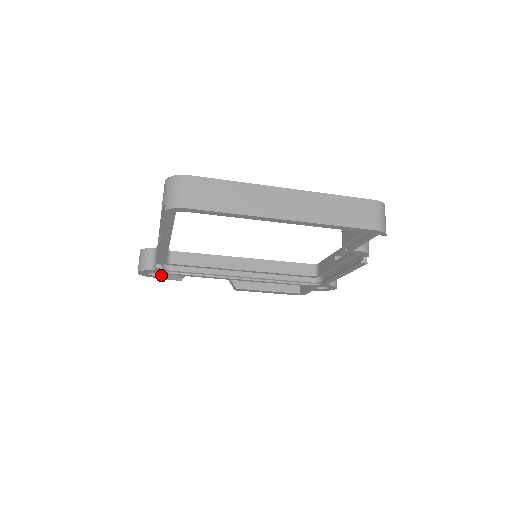
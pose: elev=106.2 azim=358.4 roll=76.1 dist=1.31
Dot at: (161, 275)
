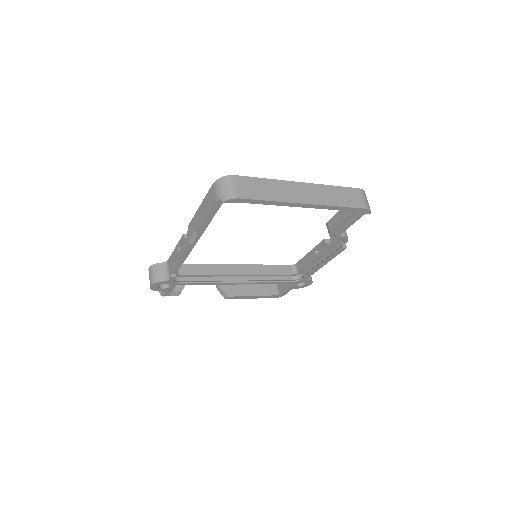
Dot at: (170, 287)
